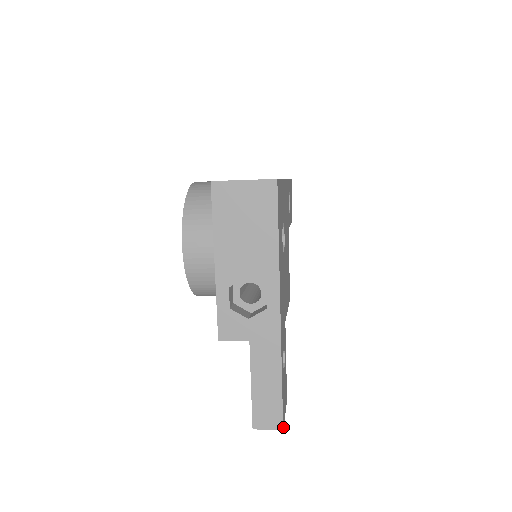
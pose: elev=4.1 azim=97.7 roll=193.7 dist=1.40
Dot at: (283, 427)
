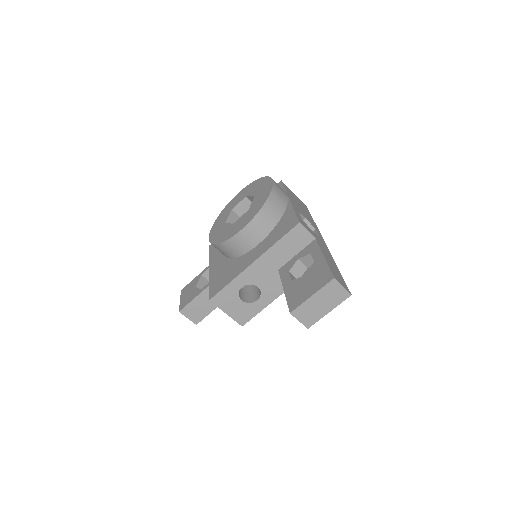
Dot at: (348, 296)
